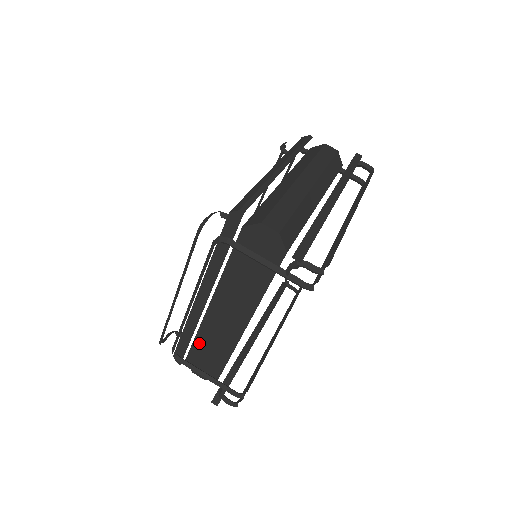
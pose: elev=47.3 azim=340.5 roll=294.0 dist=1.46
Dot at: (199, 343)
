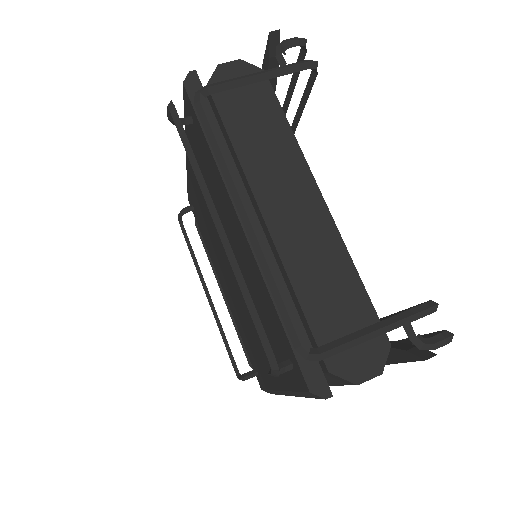
Dot at: (311, 305)
